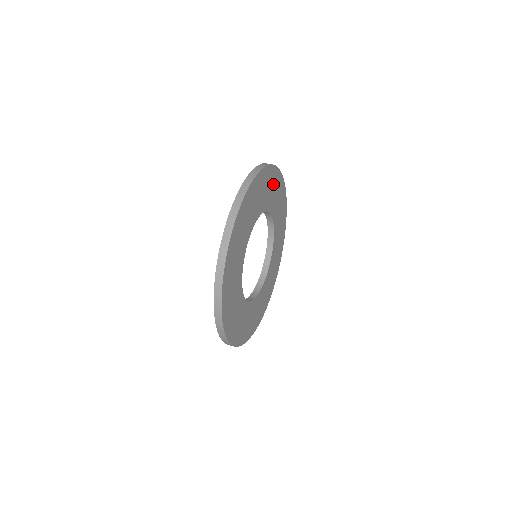
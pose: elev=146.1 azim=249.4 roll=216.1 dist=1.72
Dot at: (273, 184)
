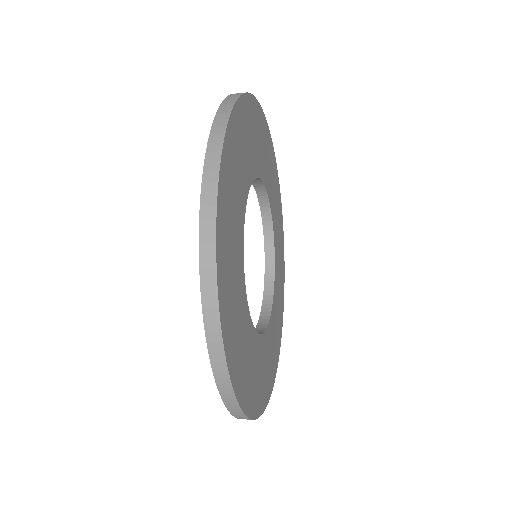
Dot at: (280, 250)
